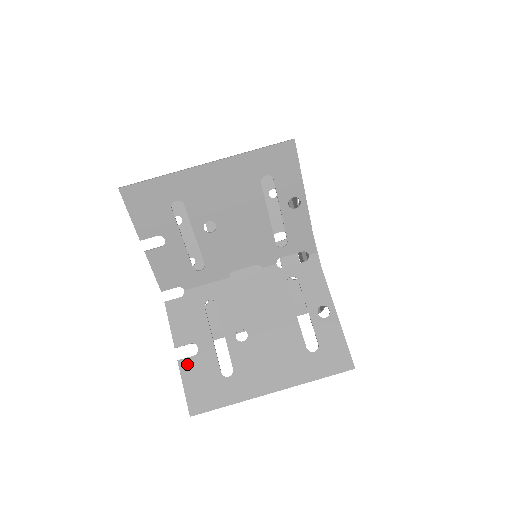
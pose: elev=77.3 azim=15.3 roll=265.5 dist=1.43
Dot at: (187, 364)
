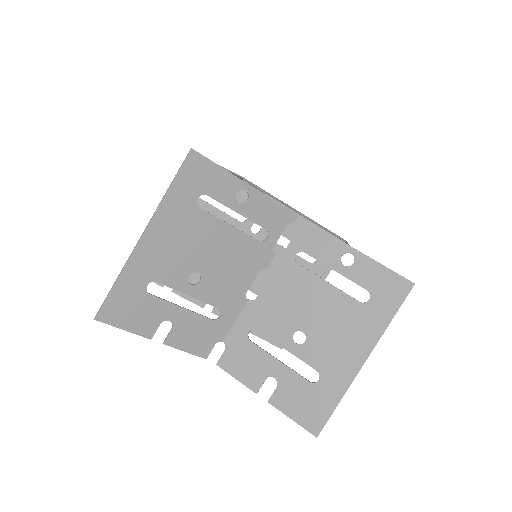
Dot at: (277, 398)
